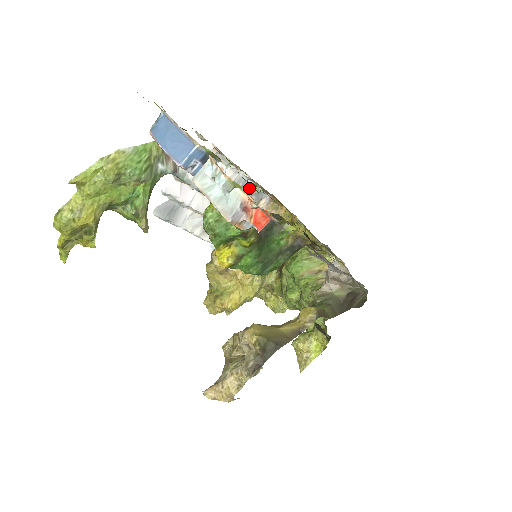
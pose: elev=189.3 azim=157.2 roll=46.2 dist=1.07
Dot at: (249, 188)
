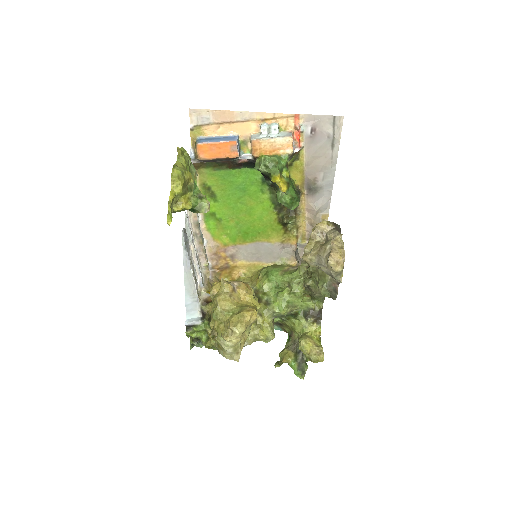
Dot at: occluded
